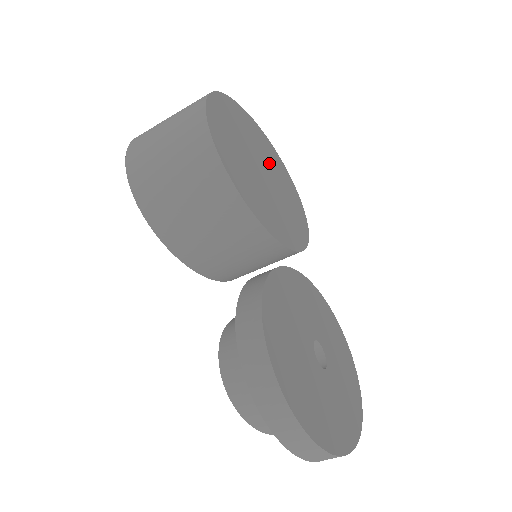
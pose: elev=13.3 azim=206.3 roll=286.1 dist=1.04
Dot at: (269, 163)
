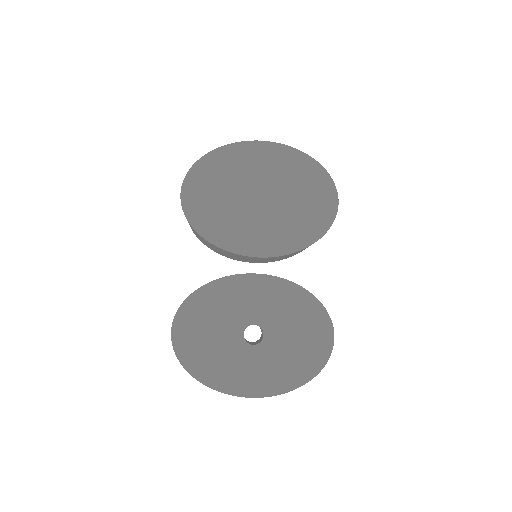
Dot at: (279, 180)
